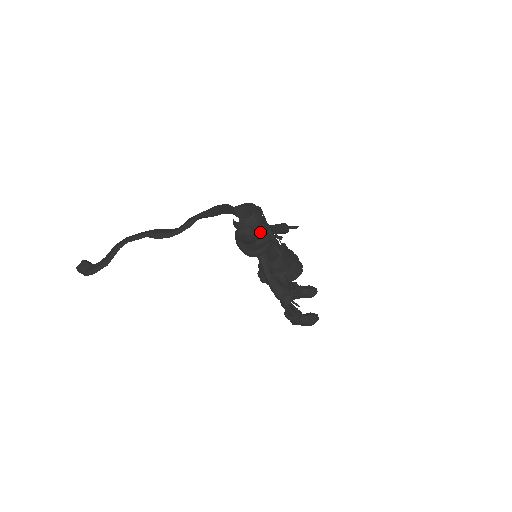
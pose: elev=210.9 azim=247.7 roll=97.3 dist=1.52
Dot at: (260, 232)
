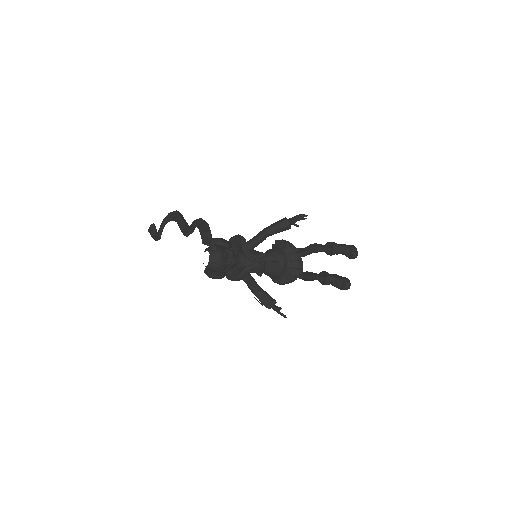
Dot at: (225, 271)
